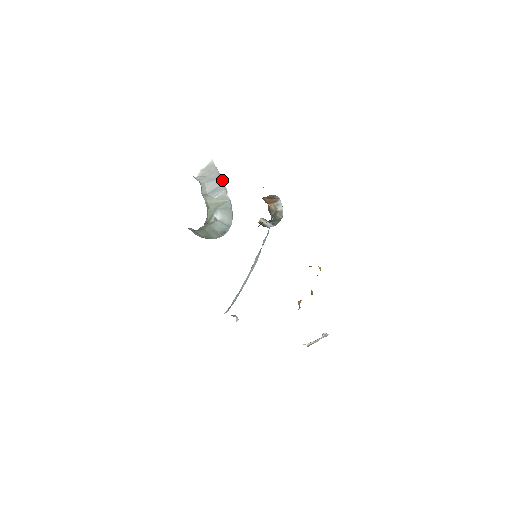
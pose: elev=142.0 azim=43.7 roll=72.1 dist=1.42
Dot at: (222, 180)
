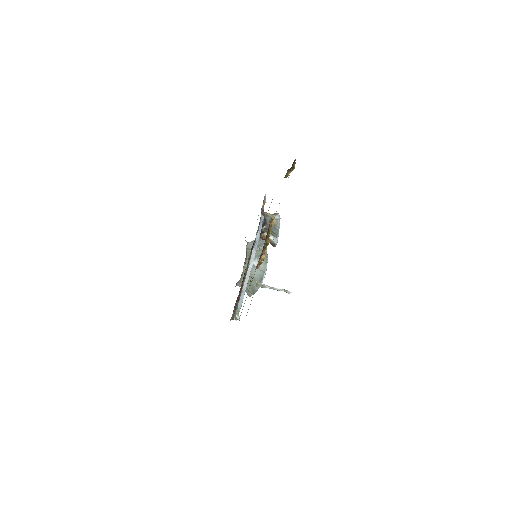
Dot at: occluded
